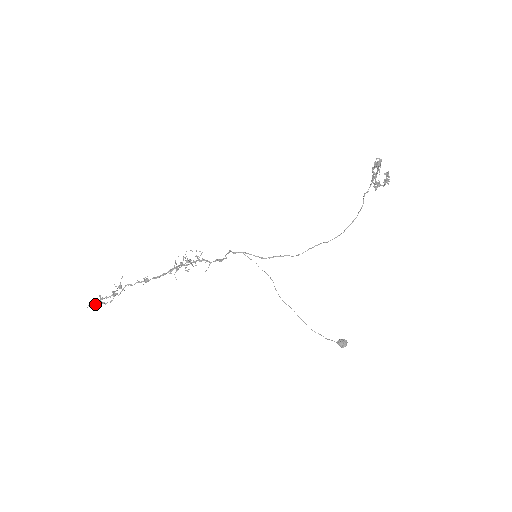
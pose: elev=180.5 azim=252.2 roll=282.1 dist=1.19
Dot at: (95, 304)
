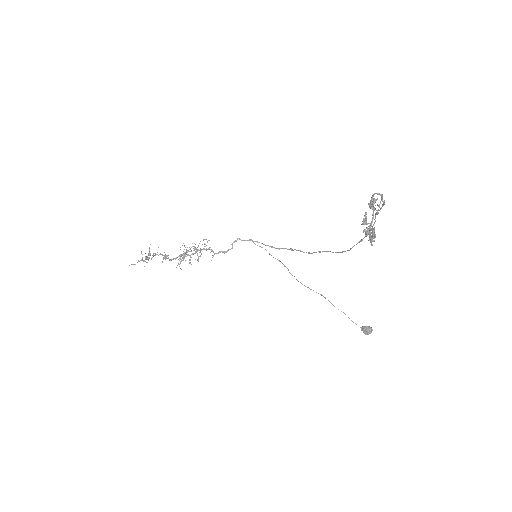
Dot at: (134, 264)
